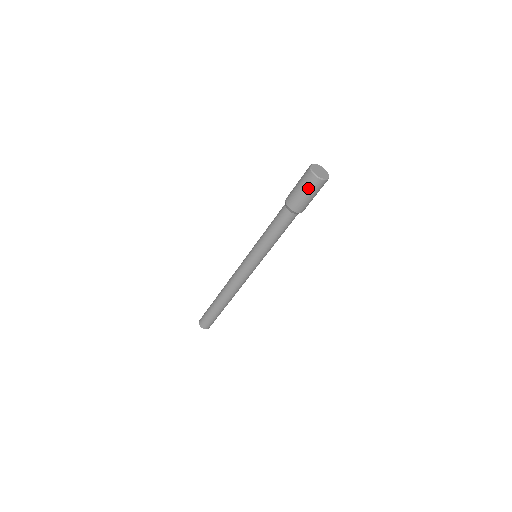
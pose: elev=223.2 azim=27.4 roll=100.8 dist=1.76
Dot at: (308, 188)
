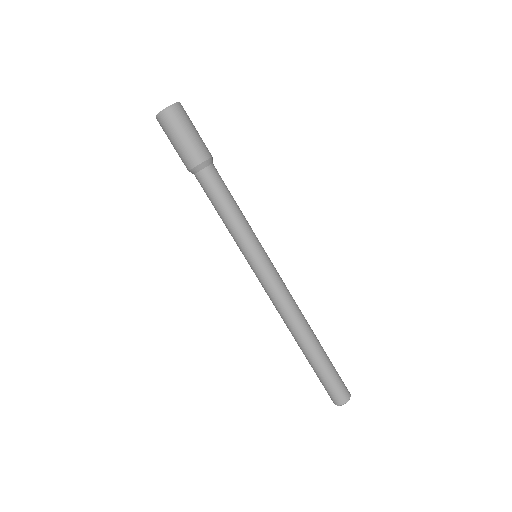
Dot at: (171, 132)
